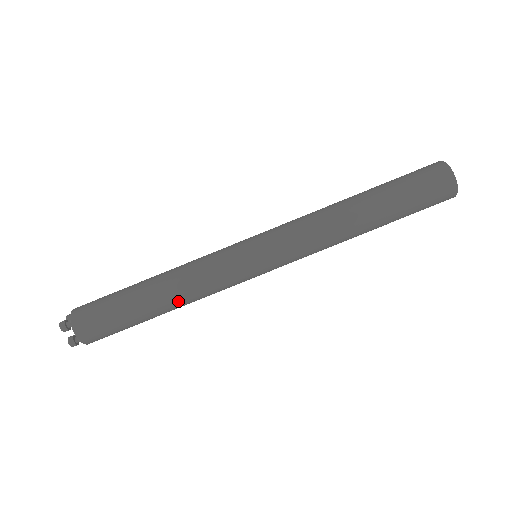
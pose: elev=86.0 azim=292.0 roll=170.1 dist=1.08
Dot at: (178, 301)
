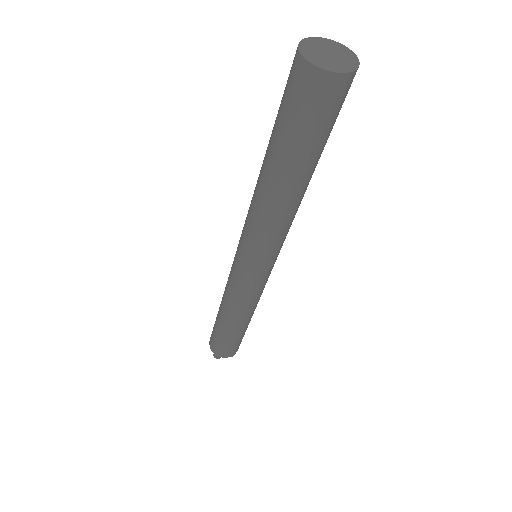
Dot at: (250, 315)
